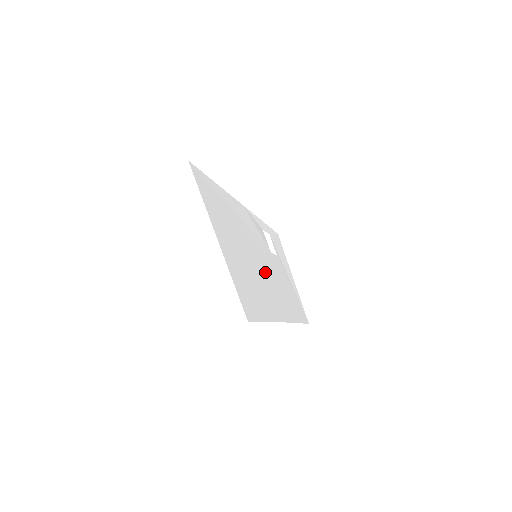
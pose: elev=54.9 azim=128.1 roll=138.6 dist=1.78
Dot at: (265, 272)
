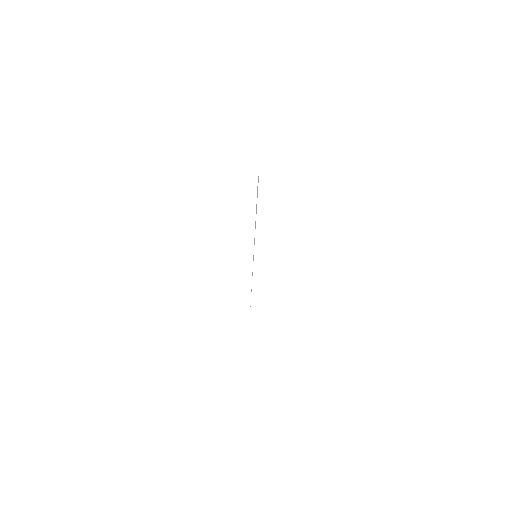
Dot at: occluded
